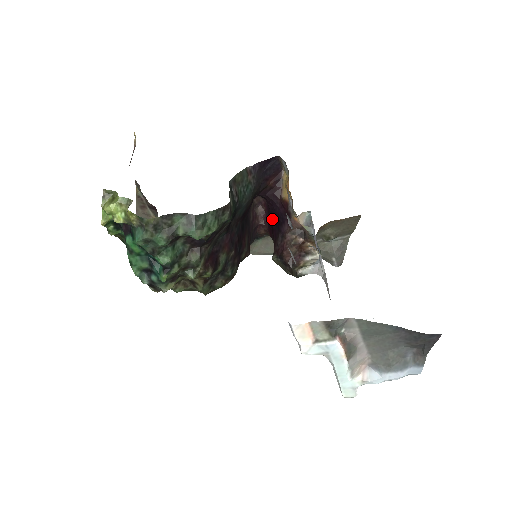
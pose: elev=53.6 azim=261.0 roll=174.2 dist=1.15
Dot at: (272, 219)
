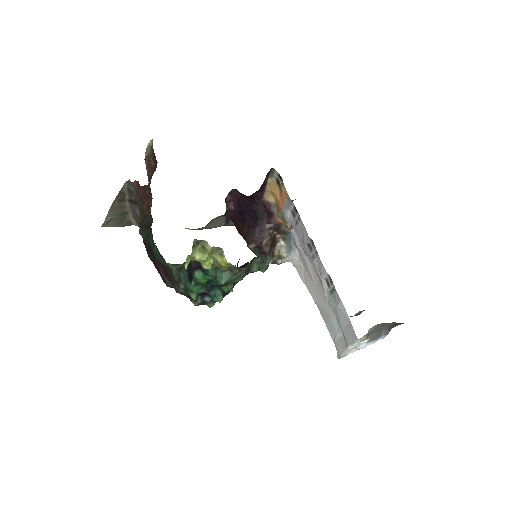
Dot at: (246, 211)
